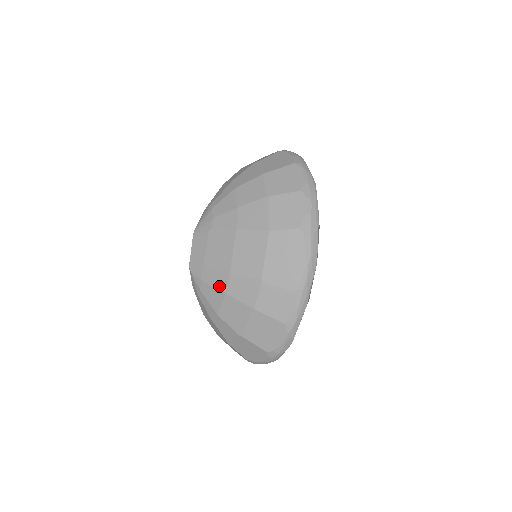
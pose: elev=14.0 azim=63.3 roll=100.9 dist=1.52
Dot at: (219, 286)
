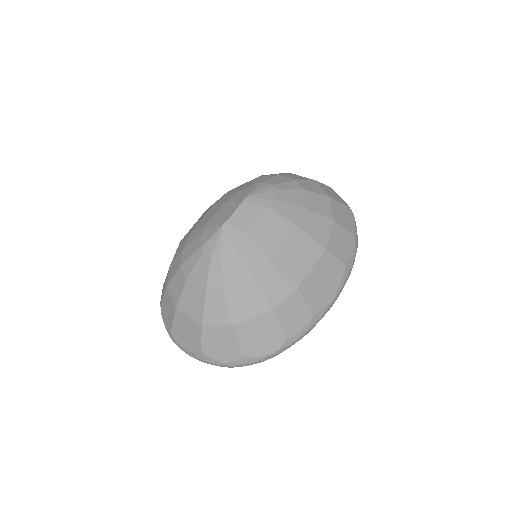
Dot at: (251, 265)
